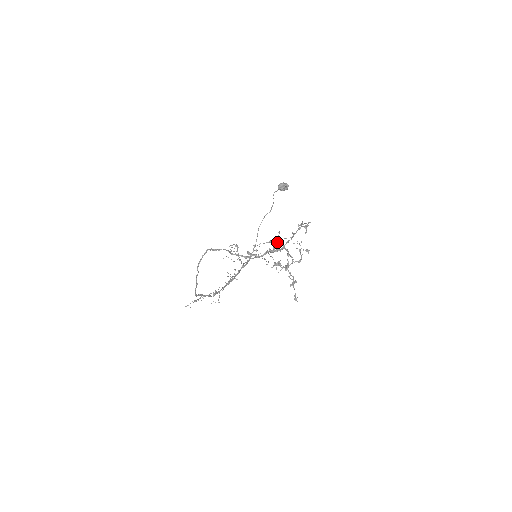
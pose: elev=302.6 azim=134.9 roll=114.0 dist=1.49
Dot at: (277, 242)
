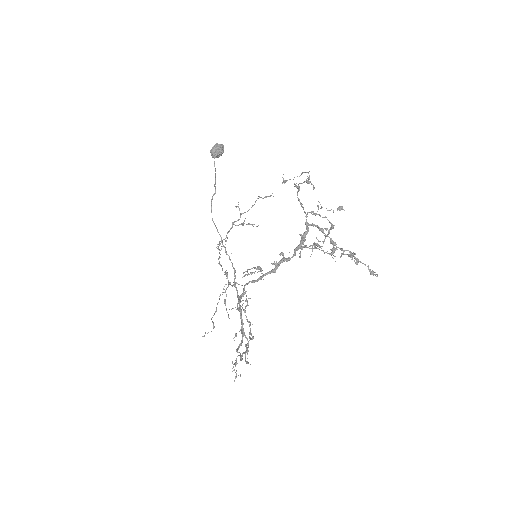
Dot at: occluded
